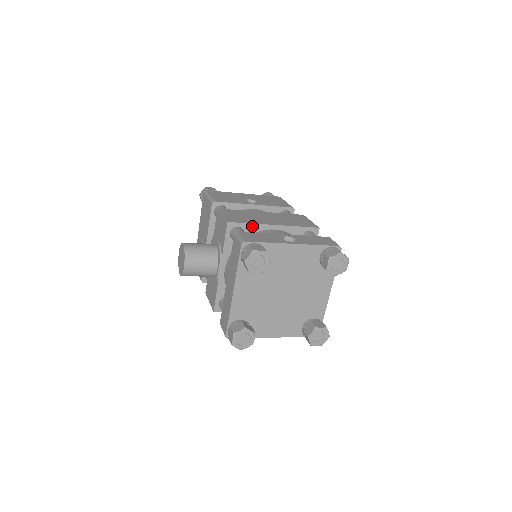
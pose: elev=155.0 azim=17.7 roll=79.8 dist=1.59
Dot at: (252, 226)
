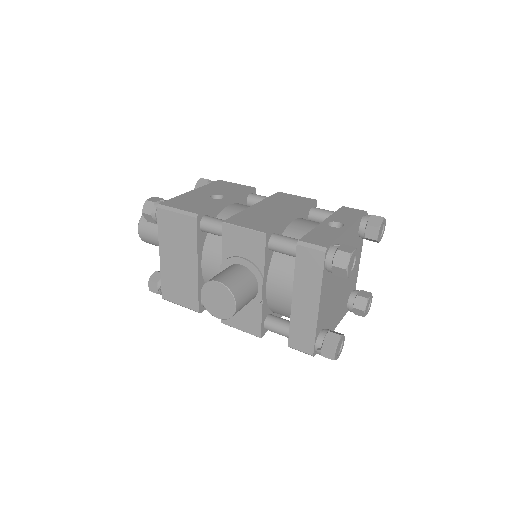
Dot at: (281, 226)
